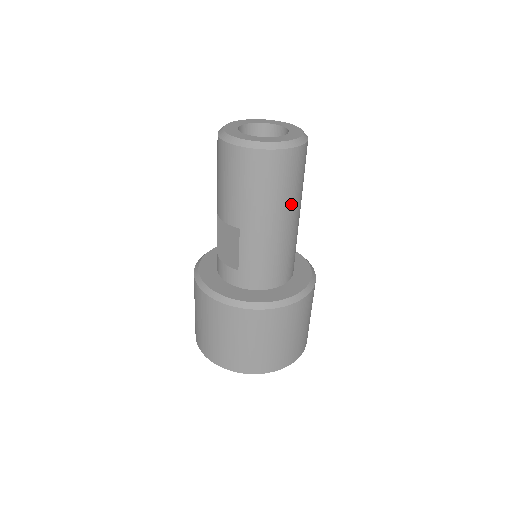
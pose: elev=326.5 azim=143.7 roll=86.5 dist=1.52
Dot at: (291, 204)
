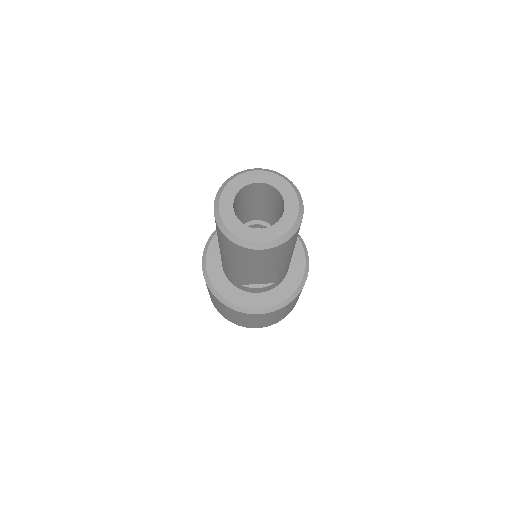
Dot at: occluded
